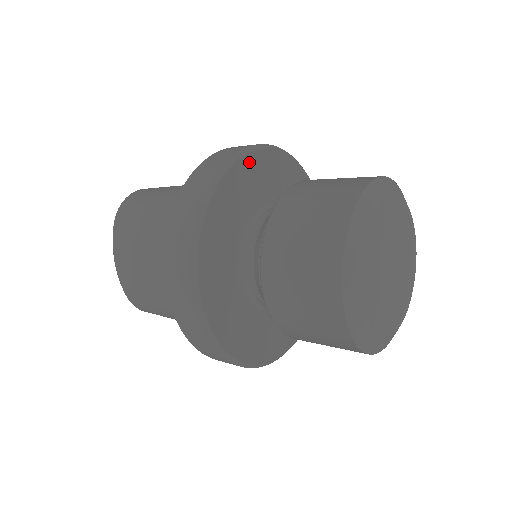
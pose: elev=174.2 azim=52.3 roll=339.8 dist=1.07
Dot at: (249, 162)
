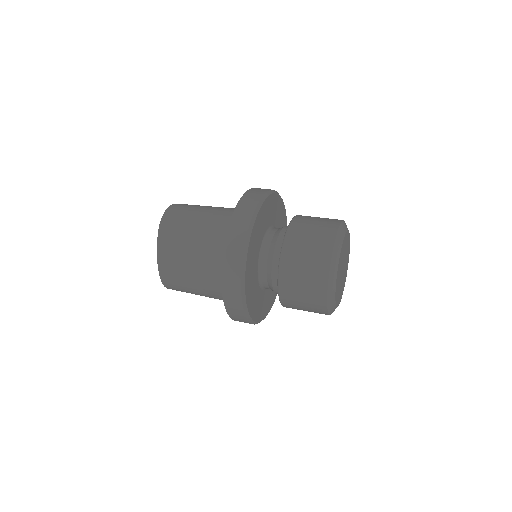
Dot at: (266, 203)
